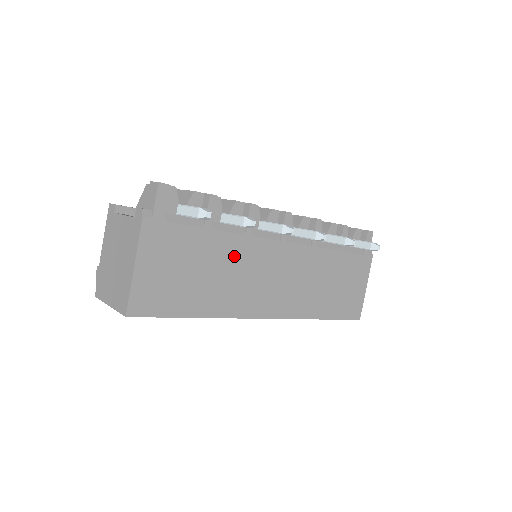
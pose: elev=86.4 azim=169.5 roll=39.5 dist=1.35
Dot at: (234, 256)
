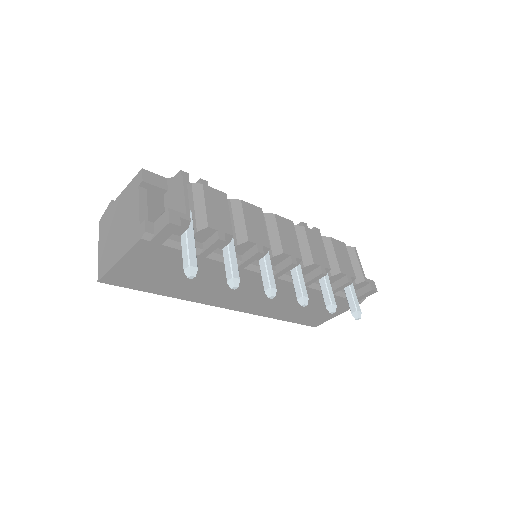
Dot at: (218, 275)
